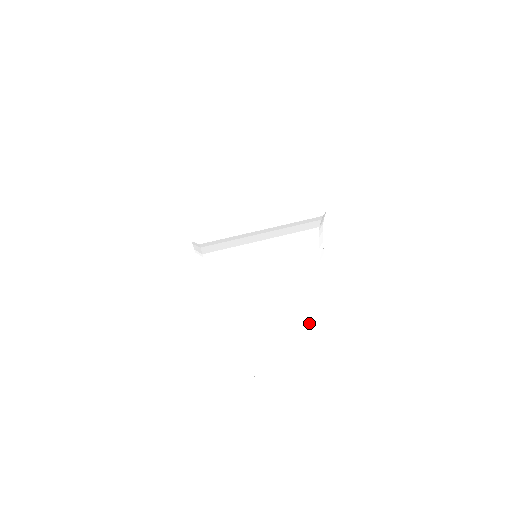
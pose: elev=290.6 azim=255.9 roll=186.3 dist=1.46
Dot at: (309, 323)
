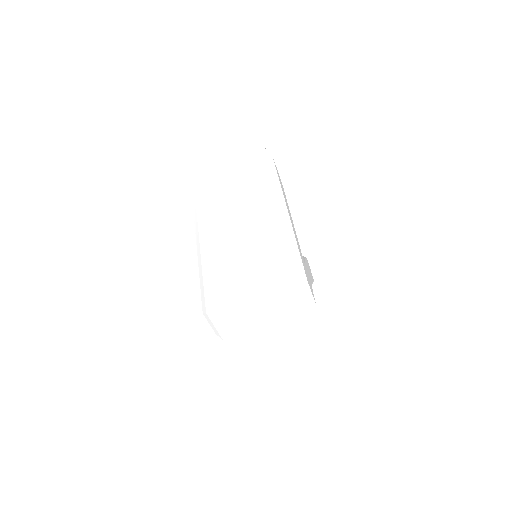
Dot at: occluded
